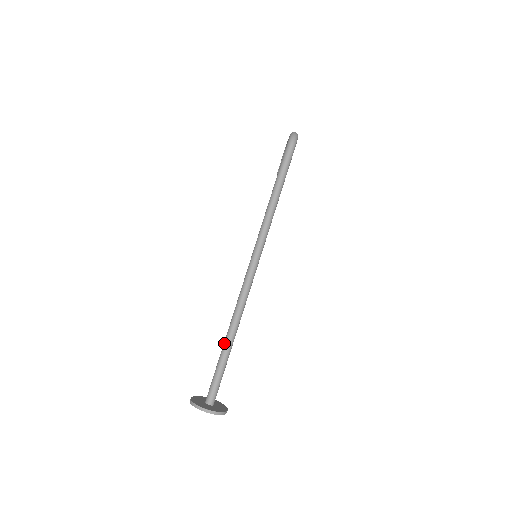
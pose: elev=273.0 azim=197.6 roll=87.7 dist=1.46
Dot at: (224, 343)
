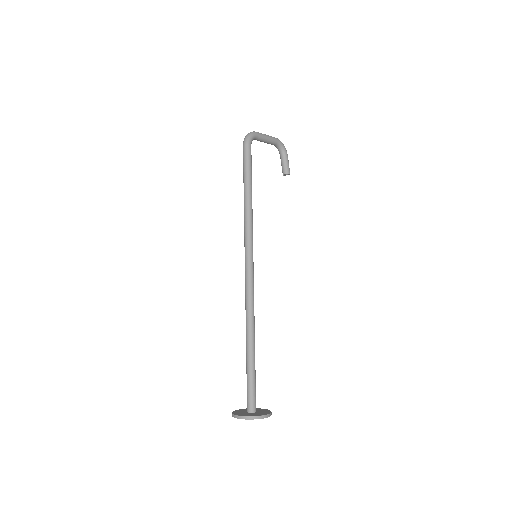
Dot at: (246, 347)
